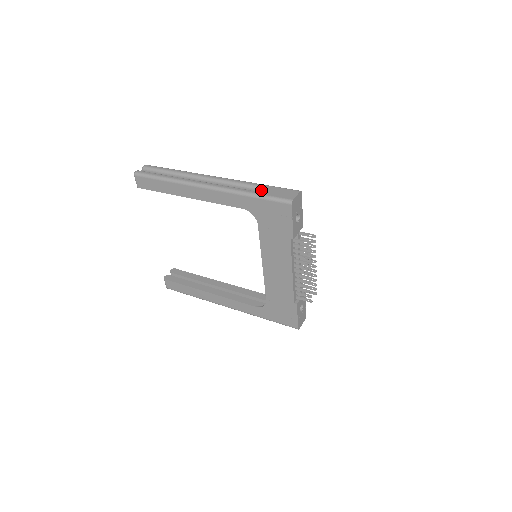
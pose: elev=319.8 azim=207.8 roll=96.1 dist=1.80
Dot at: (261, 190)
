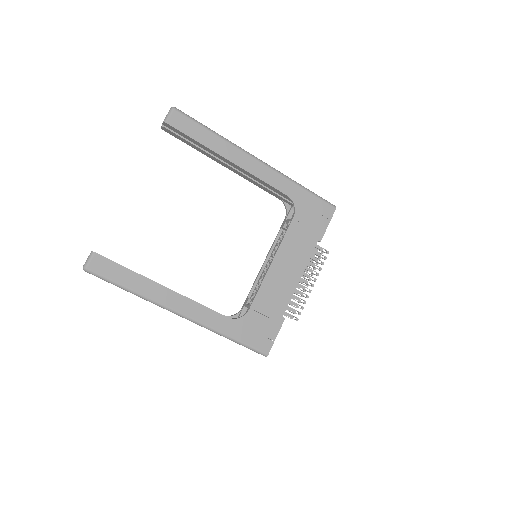
Dot at: occluded
